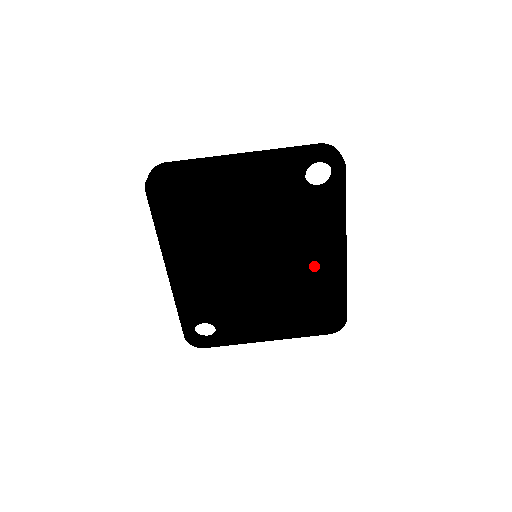
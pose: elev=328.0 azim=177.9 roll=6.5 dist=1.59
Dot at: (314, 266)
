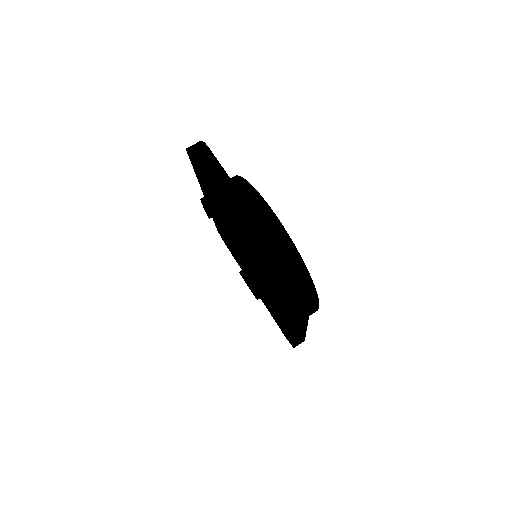
Dot at: (277, 309)
